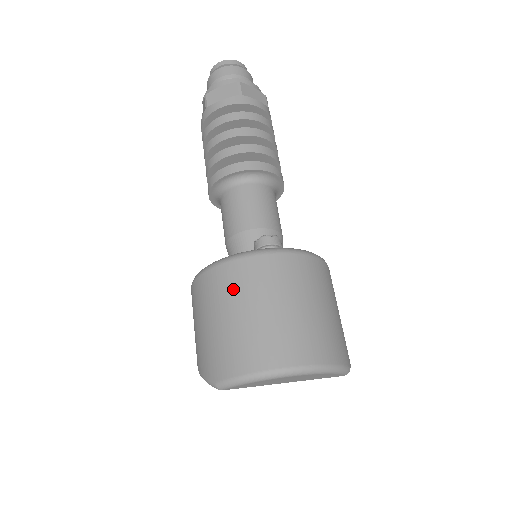
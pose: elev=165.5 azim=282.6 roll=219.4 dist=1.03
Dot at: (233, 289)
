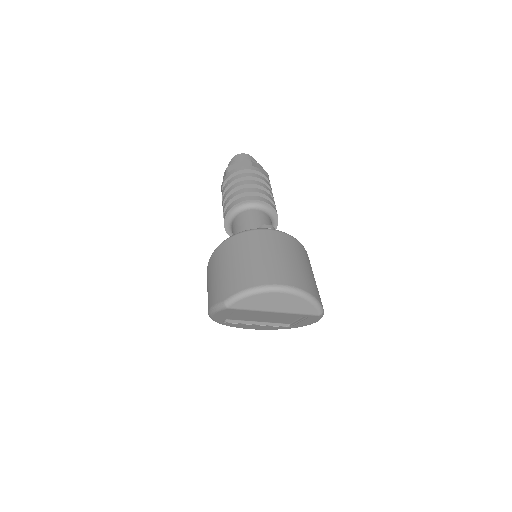
Dot at: (241, 247)
